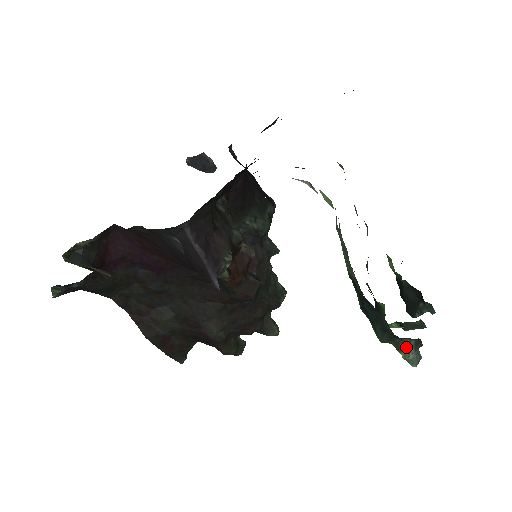
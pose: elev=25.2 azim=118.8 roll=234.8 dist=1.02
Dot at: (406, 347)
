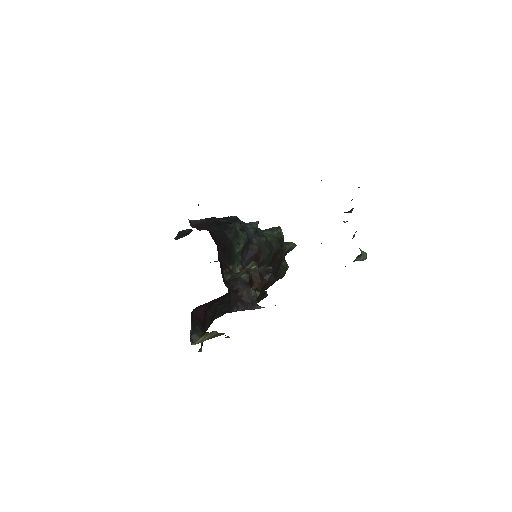
Dot at: occluded
